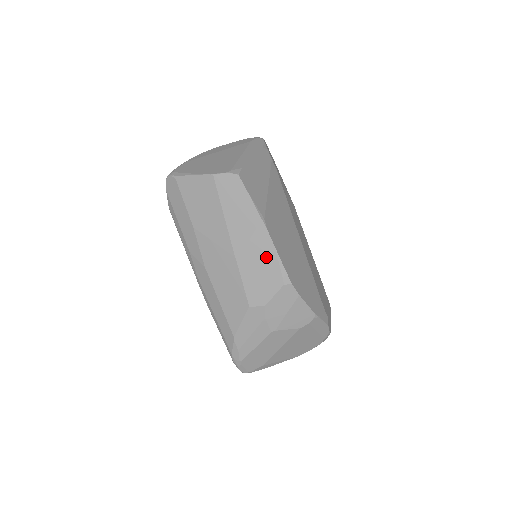
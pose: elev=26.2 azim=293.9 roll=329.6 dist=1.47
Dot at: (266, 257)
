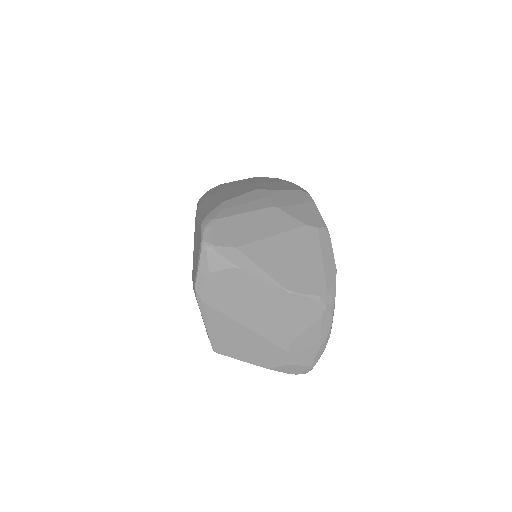
Dot at: (287, 185)
